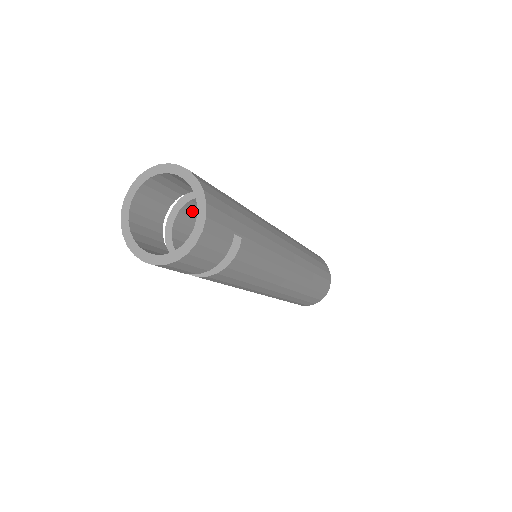
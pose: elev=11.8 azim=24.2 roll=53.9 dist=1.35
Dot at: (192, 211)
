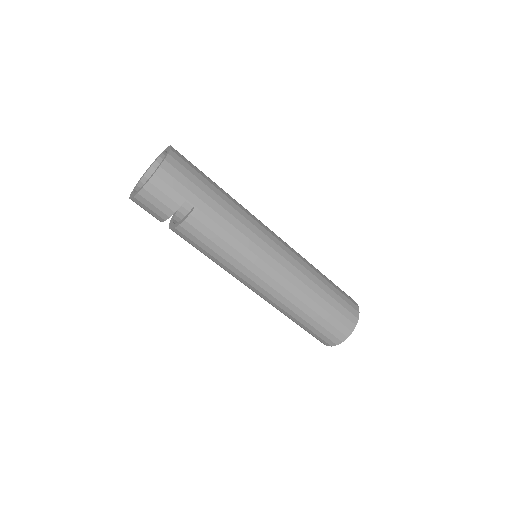
Dot at: occluded
